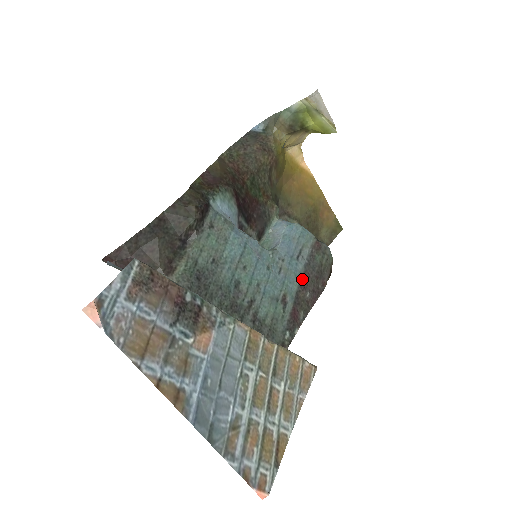
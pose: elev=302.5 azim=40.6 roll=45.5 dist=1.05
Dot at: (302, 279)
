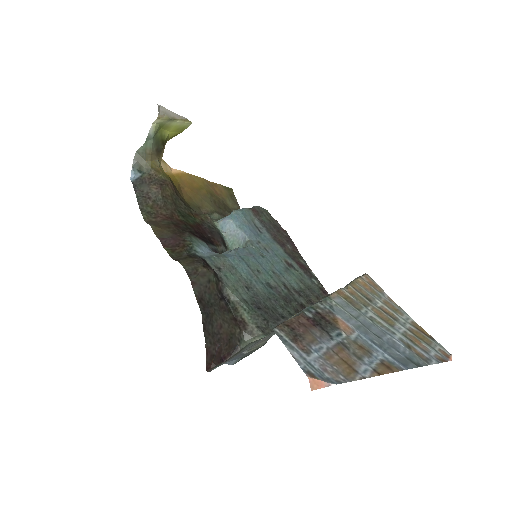
Dot at: (276, 241)
